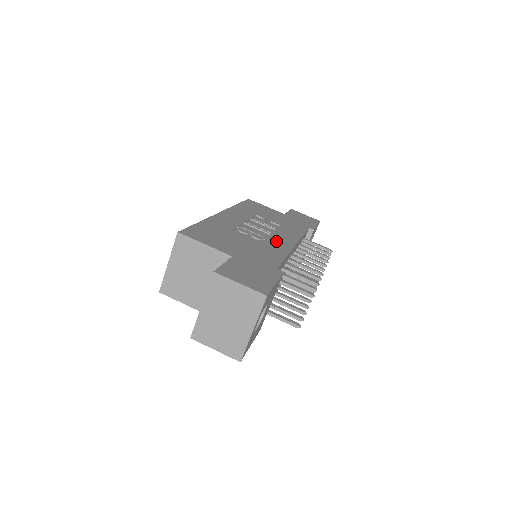
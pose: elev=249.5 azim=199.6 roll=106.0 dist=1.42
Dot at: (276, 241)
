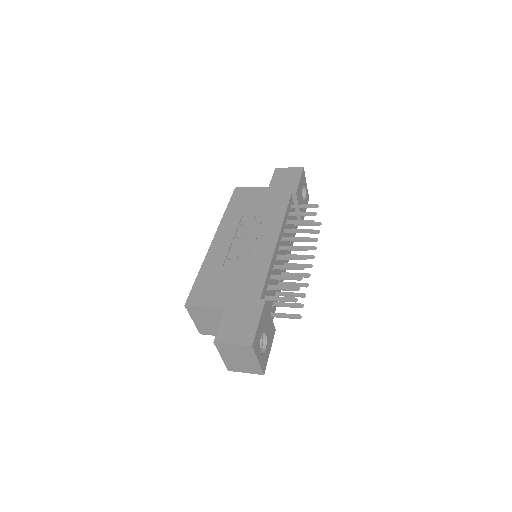
Dot at: (260, 251)
